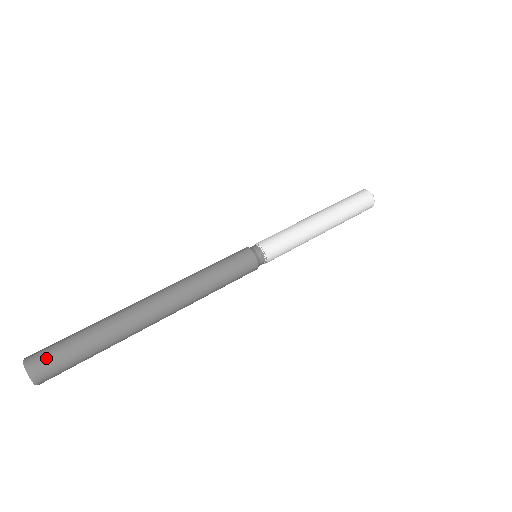
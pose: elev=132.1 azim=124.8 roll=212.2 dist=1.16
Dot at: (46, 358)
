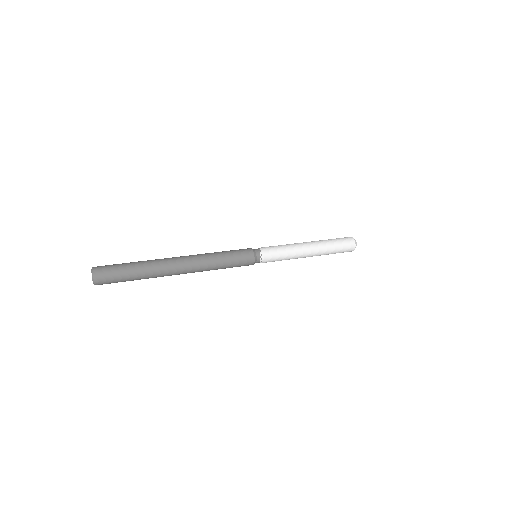
Dot at: (105, 266)
